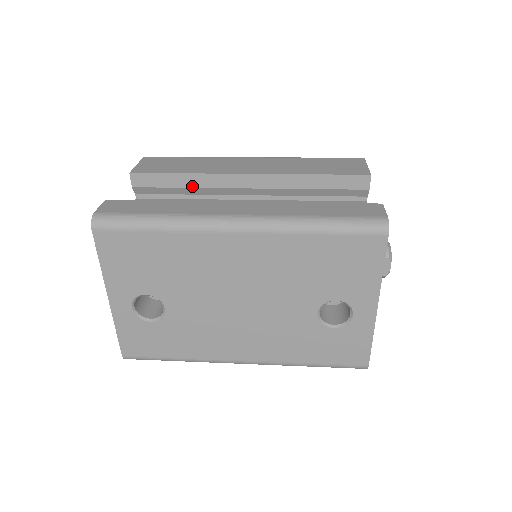
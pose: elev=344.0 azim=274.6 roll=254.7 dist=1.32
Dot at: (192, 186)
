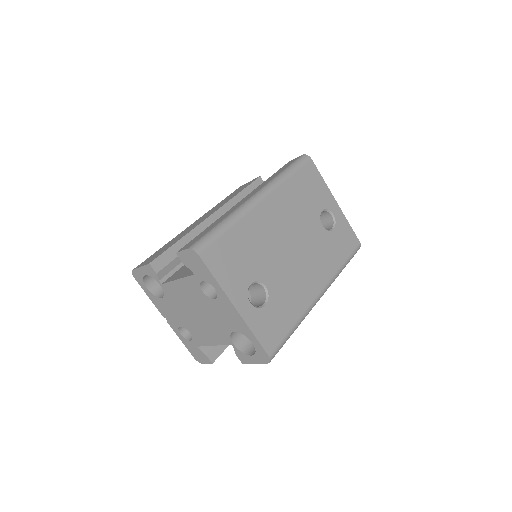
Dot at: occluded
